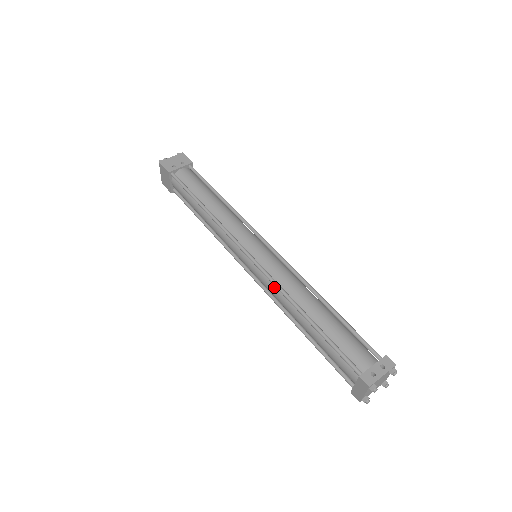
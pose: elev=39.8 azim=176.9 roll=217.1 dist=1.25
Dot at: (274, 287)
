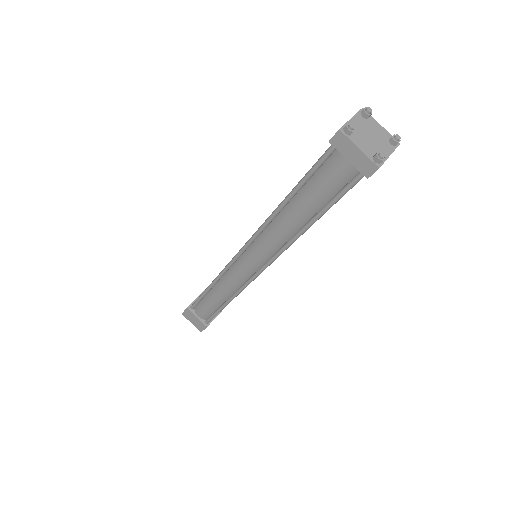
Dot at: (263, 236)
